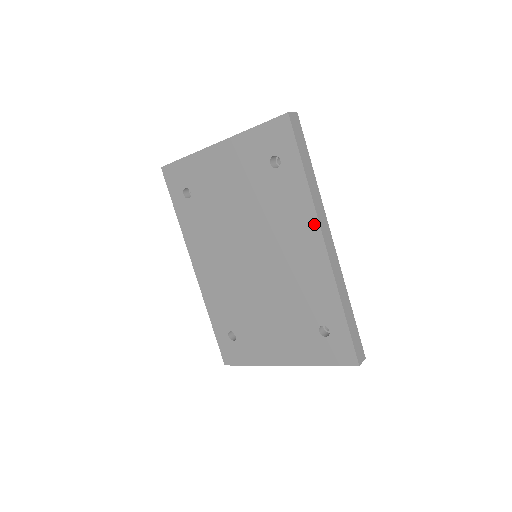
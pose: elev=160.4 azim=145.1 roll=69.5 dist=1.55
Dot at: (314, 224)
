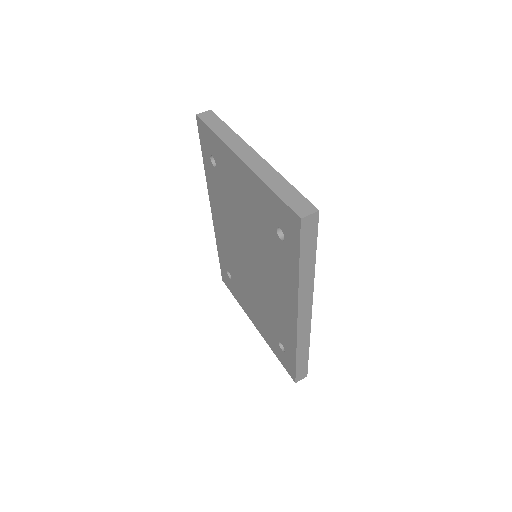
Dot at: (294, 302)
